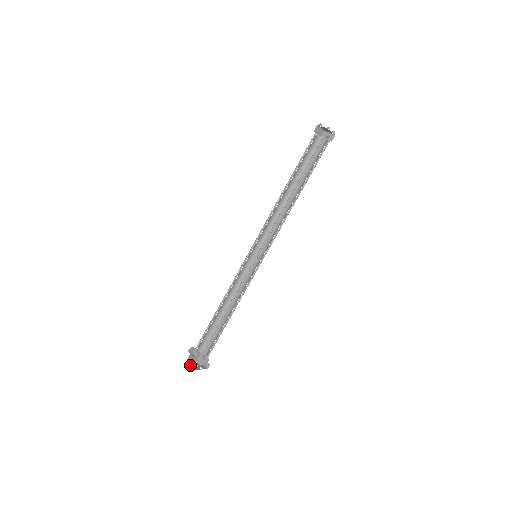
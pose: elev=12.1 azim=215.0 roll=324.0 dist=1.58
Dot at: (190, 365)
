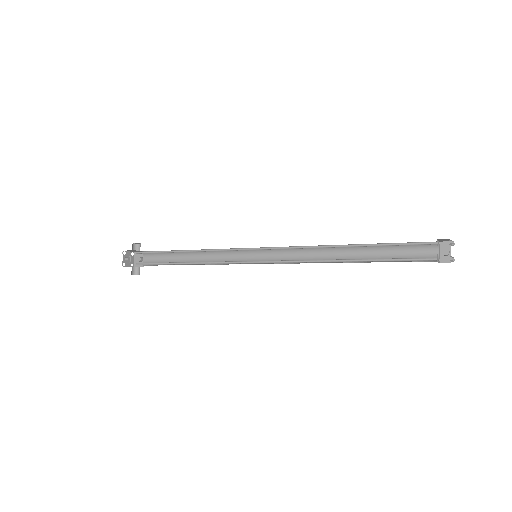
Dot at: (123, 258)
